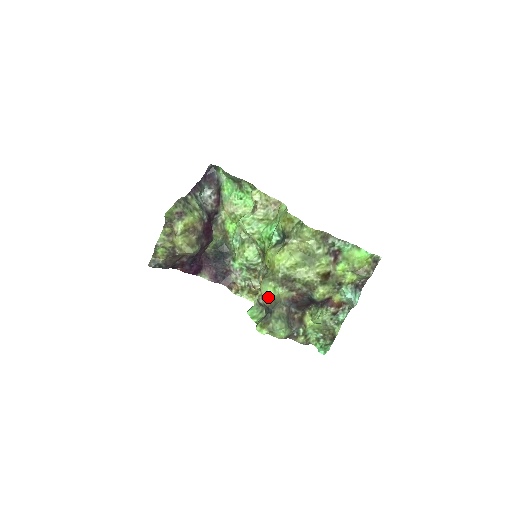
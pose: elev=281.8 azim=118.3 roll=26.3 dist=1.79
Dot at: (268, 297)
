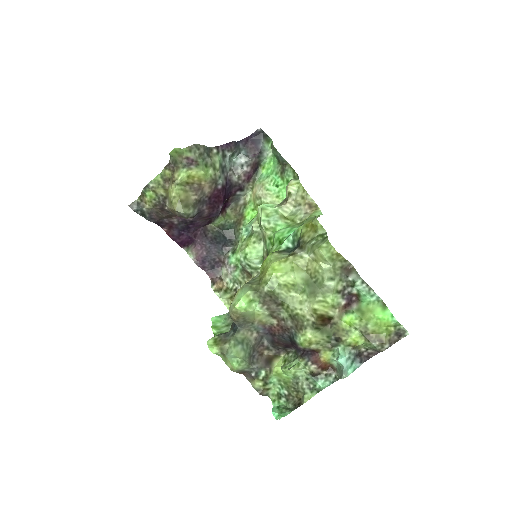
Dot at: (237, 308)
